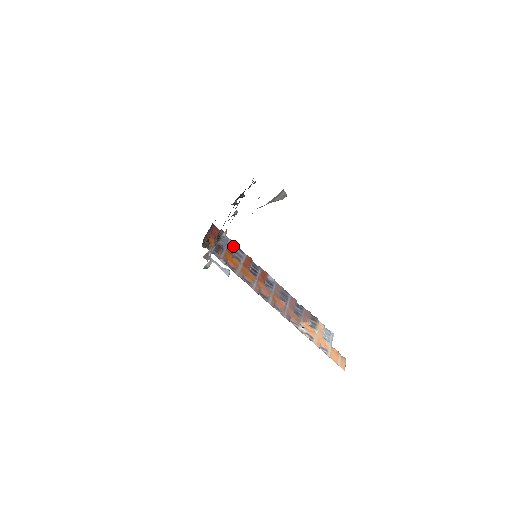
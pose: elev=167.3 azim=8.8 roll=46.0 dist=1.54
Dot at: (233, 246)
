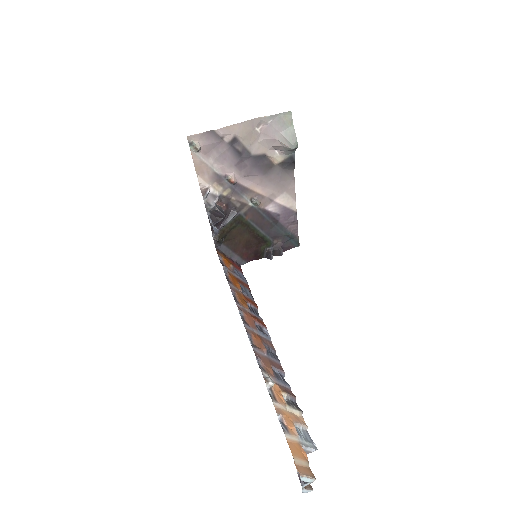
Dot at: (246, 286)
